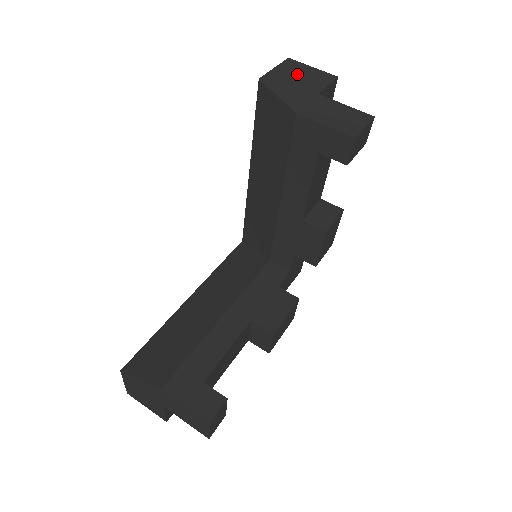
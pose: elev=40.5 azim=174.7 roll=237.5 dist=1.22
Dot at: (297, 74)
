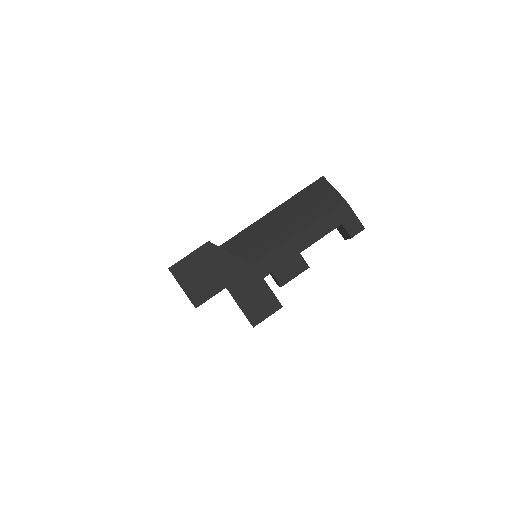
Dot at: occluded
